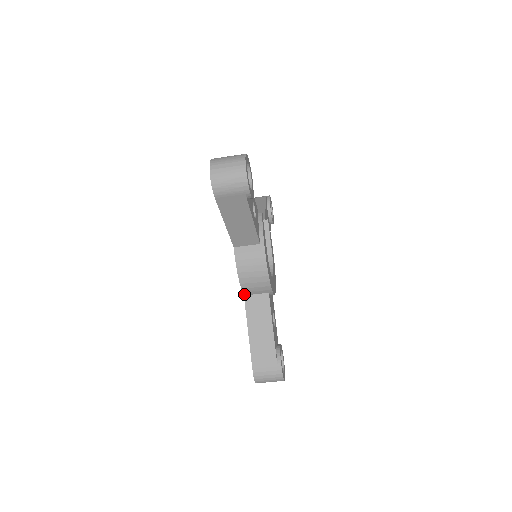
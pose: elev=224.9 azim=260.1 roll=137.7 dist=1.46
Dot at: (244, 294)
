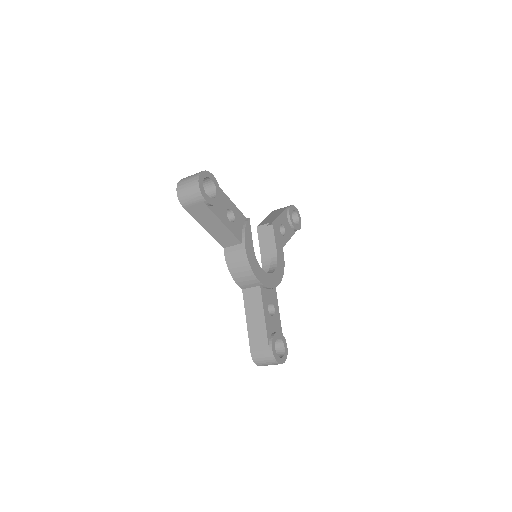
Dot at: (241, 288)
